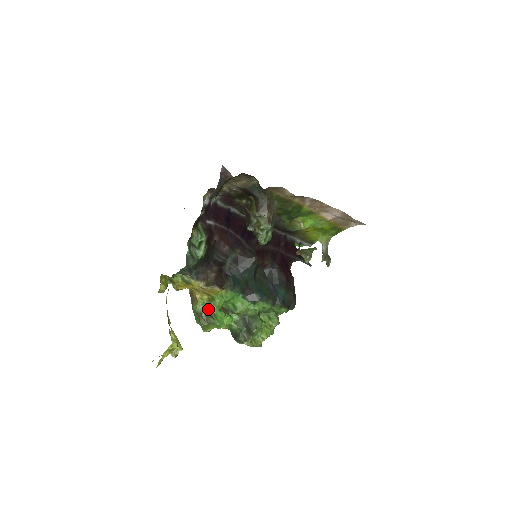
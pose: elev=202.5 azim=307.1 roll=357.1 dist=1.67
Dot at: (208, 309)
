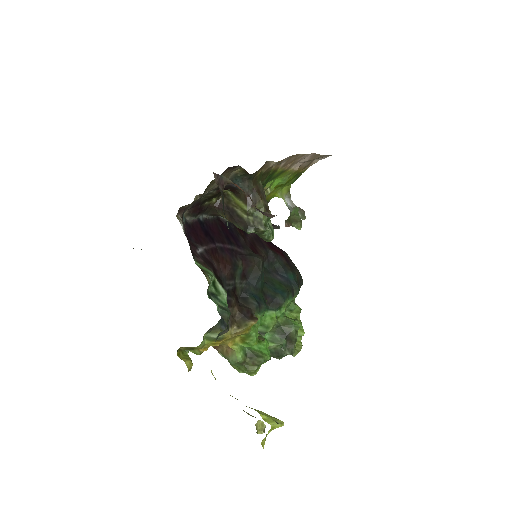
Dot at: (249, 350)
